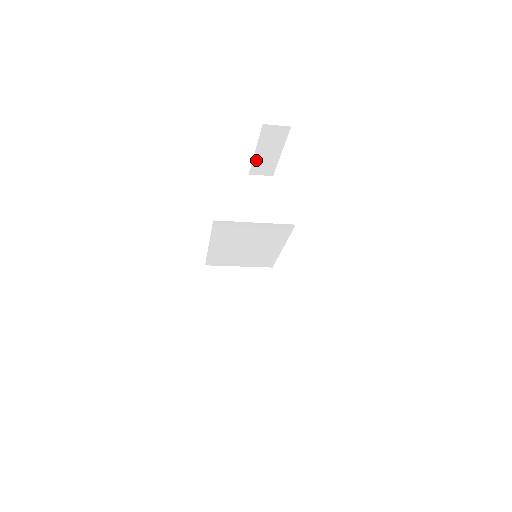
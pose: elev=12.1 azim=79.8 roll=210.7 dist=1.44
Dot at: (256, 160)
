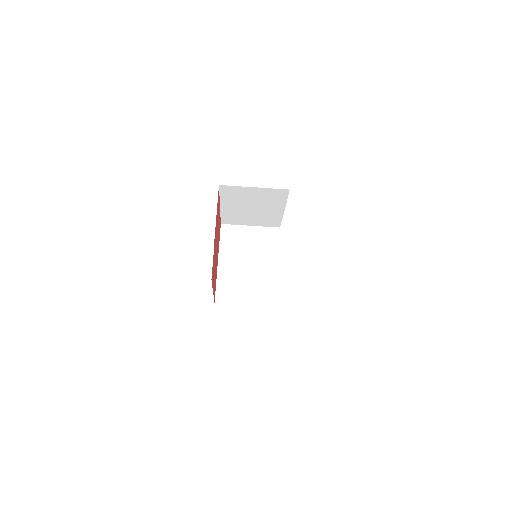
Dot at: occluded
